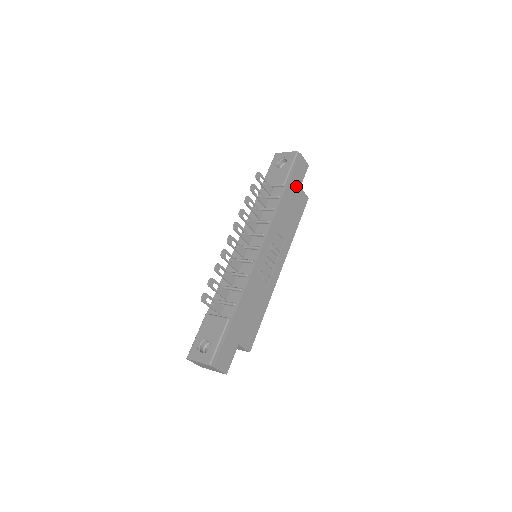
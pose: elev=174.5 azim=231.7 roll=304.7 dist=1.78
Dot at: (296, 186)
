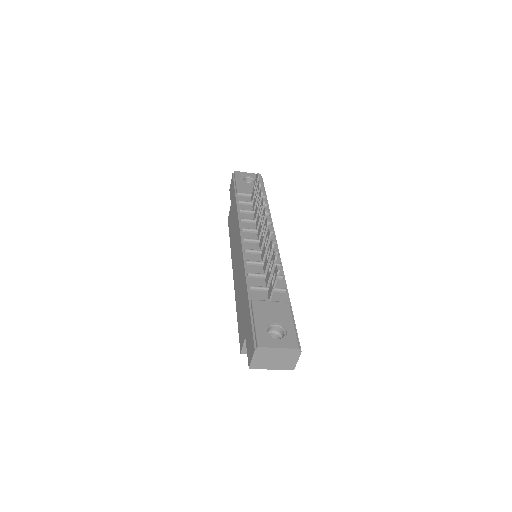
Dot at: occluded
